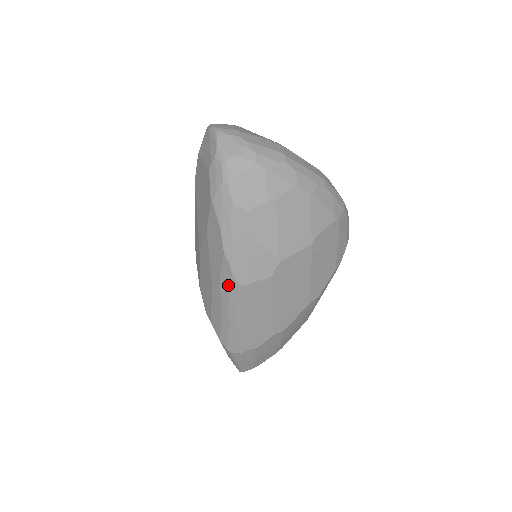
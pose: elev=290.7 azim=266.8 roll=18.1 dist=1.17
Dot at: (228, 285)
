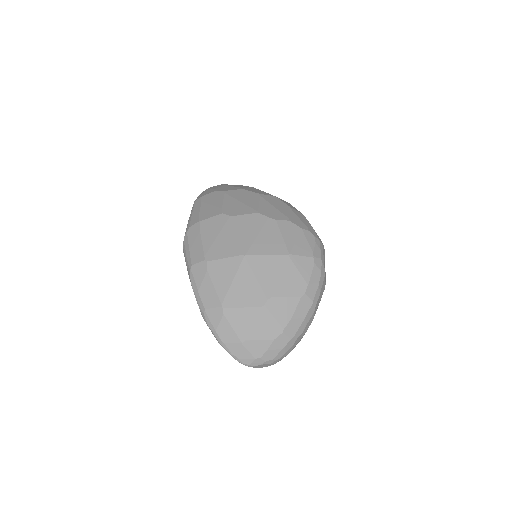
Dot at: occluded
